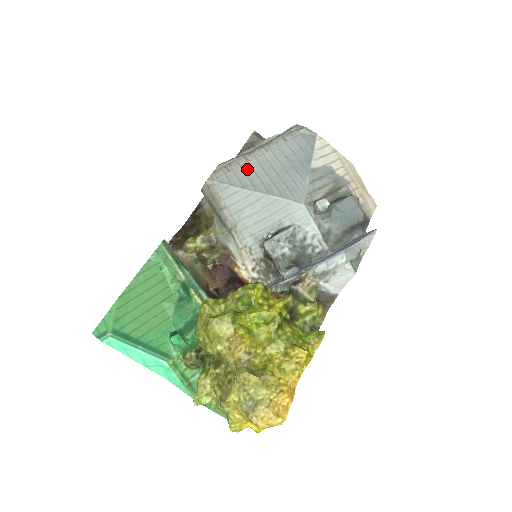
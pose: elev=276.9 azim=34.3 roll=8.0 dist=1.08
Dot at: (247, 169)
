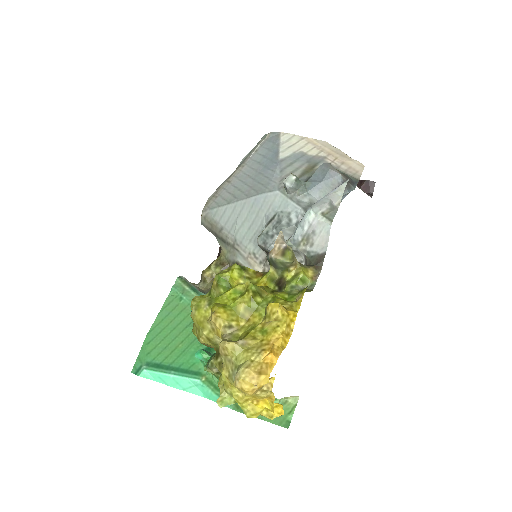
Dot at: (230, 188)
